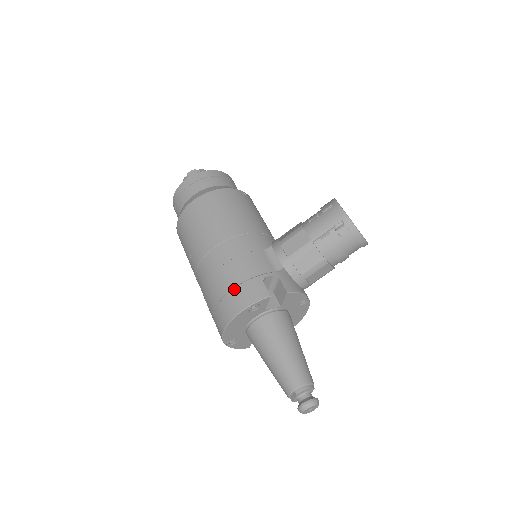
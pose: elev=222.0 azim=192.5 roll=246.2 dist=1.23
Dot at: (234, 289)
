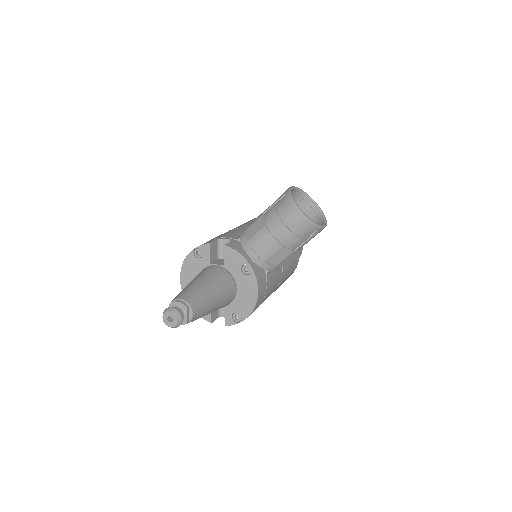
Dot at: occluded
